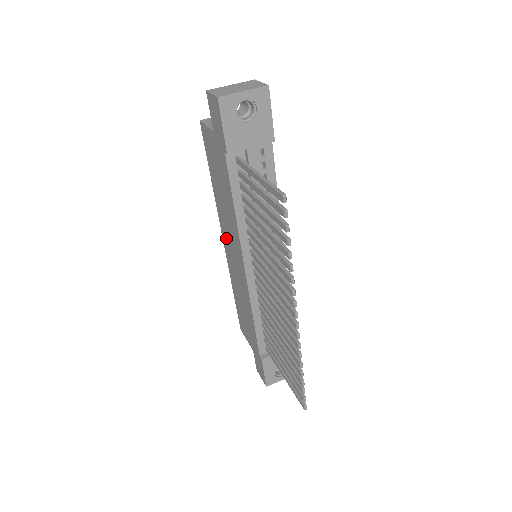
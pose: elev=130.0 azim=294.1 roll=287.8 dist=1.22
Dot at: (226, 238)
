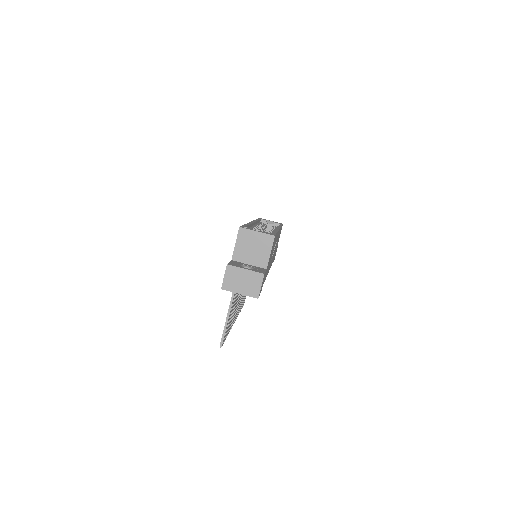
Dot at: occluded
